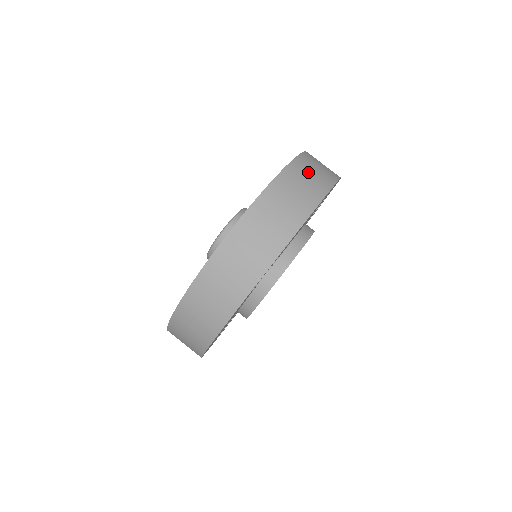
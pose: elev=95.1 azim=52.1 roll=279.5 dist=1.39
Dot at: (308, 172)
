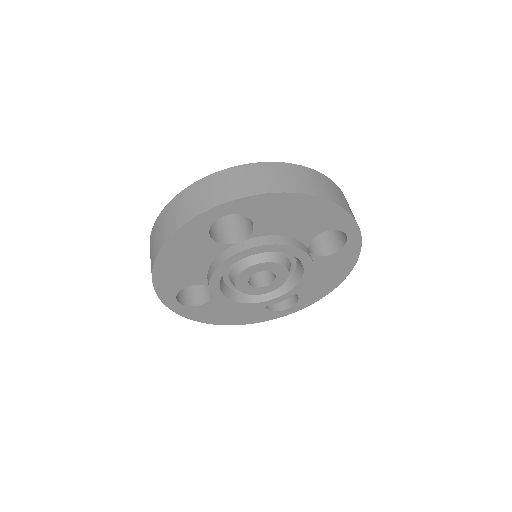
Dot at: (318, 181)
